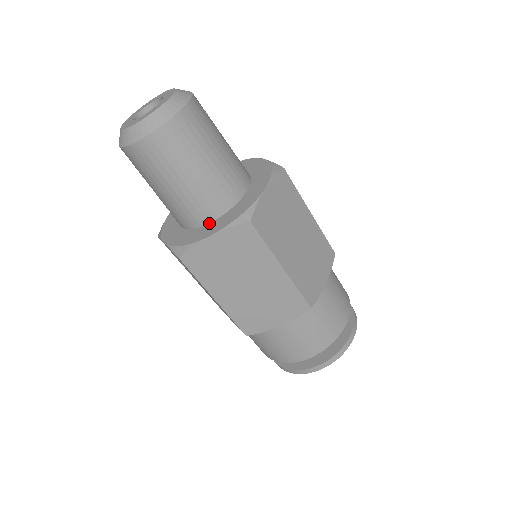
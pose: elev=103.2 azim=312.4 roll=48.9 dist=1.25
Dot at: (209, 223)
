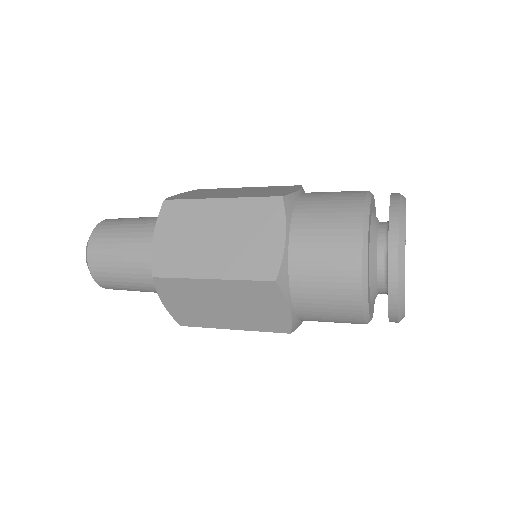
Dot at: occluded
